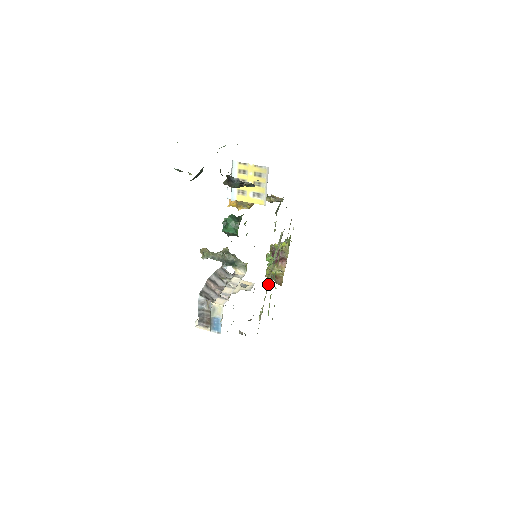
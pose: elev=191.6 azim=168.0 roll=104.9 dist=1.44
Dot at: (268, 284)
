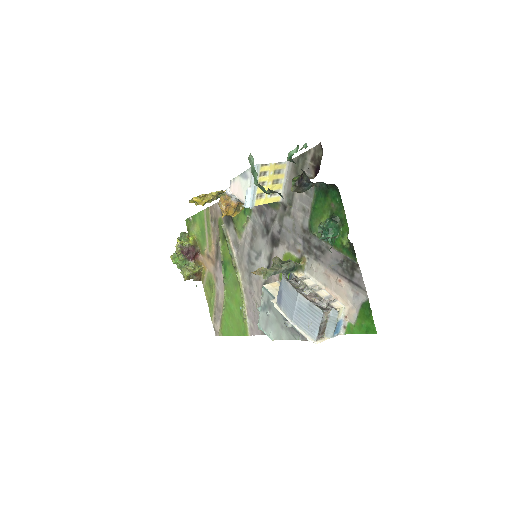
Dot at: (240, 280)
